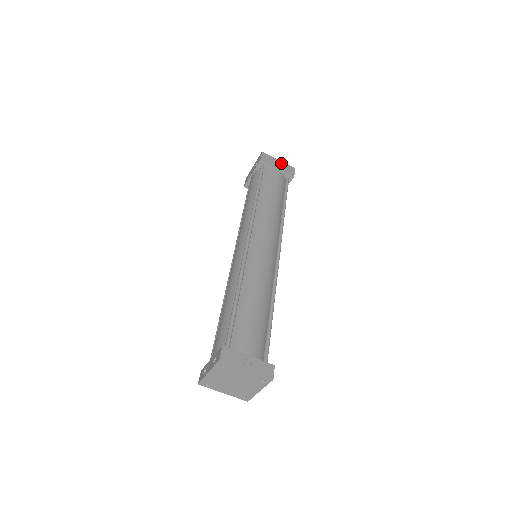
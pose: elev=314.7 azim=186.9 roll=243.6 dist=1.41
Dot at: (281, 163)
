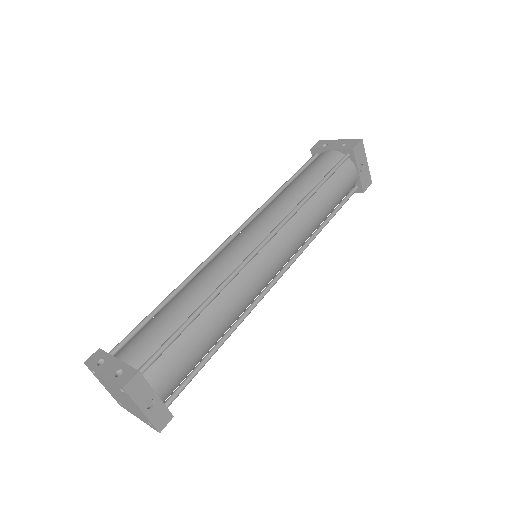
Dot at: (366, 167)
